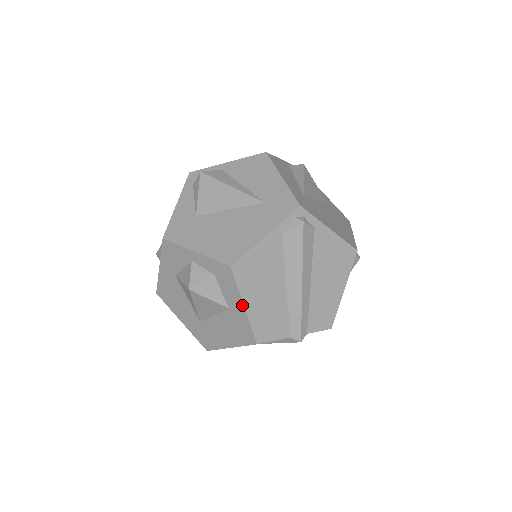
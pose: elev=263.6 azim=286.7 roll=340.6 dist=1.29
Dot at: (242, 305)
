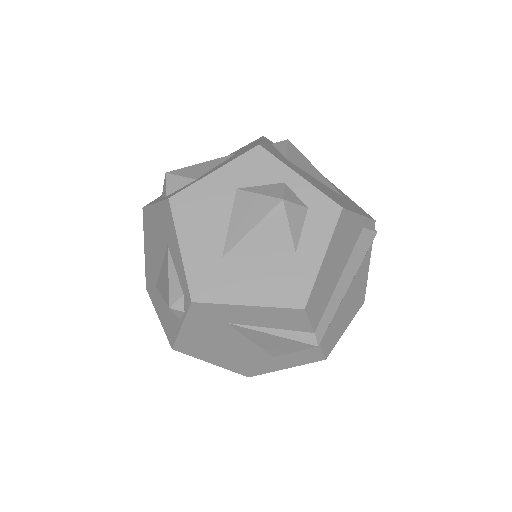
Dot at: (322, 254)
